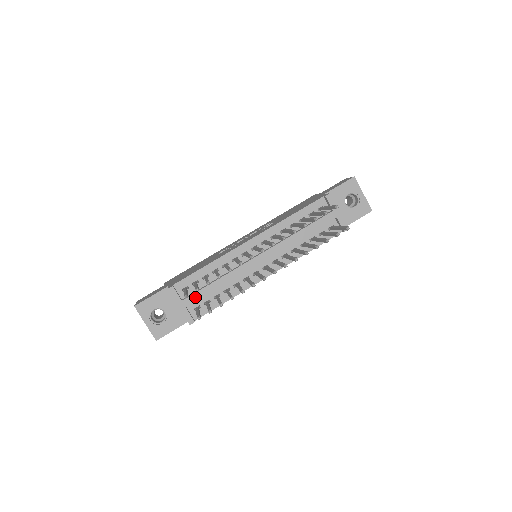
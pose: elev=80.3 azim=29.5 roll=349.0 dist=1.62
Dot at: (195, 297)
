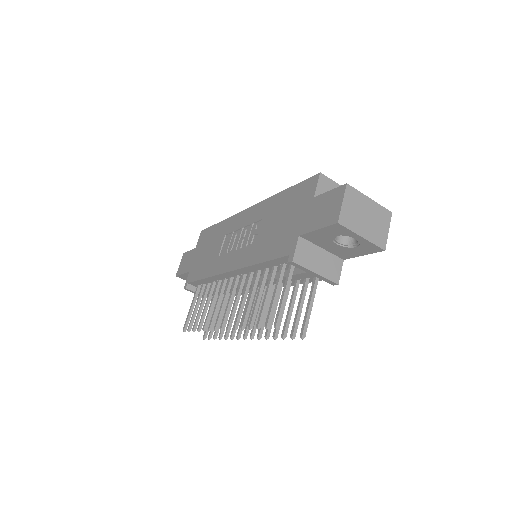
Dot at: occluded
